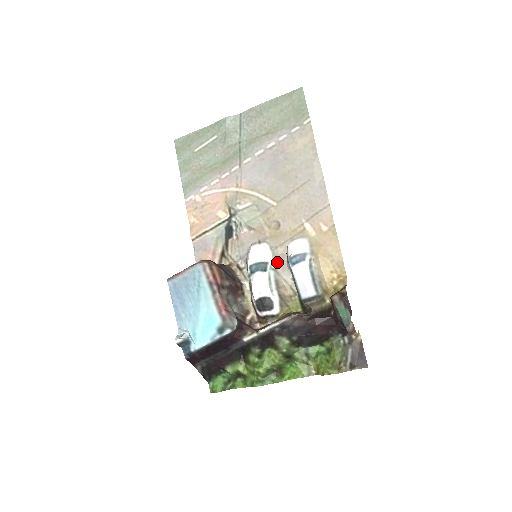
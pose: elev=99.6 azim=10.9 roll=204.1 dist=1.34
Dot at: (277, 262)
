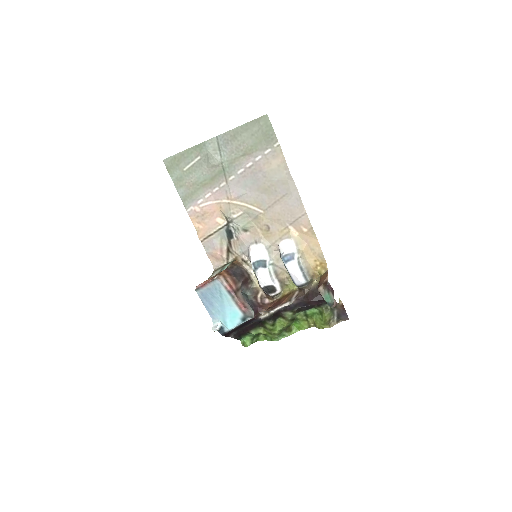
Dot at: (273, 257)
